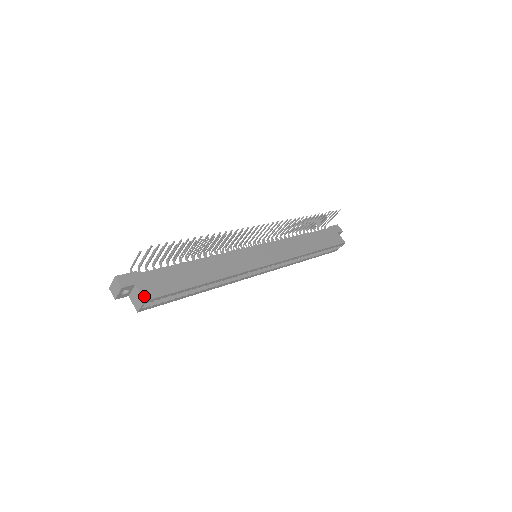
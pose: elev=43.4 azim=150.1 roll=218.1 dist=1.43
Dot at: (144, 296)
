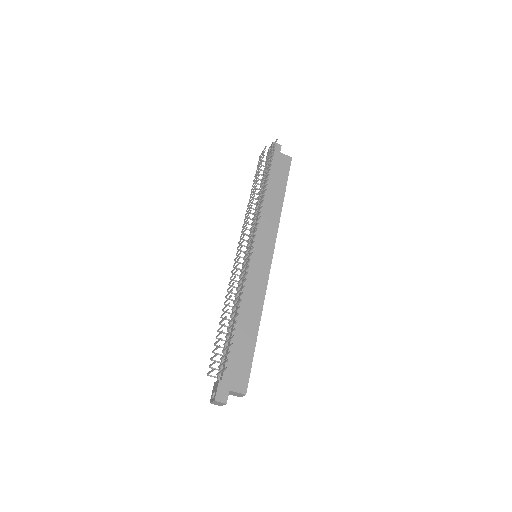
Dot at: (242, 392)
